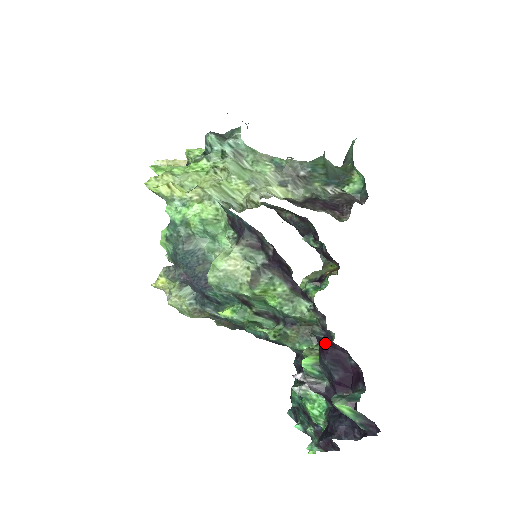
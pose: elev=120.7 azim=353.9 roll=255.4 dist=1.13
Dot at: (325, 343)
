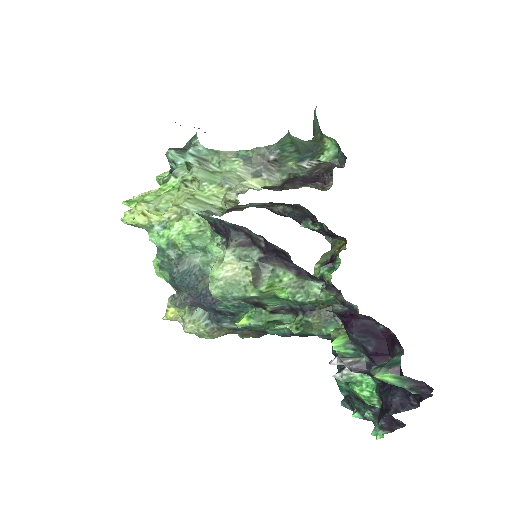
Dot at: (346, 317)
